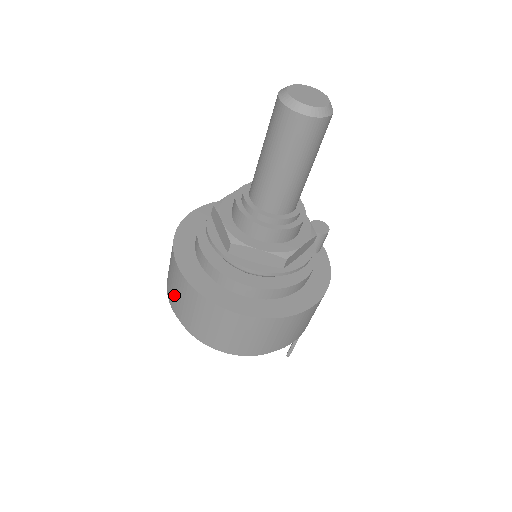
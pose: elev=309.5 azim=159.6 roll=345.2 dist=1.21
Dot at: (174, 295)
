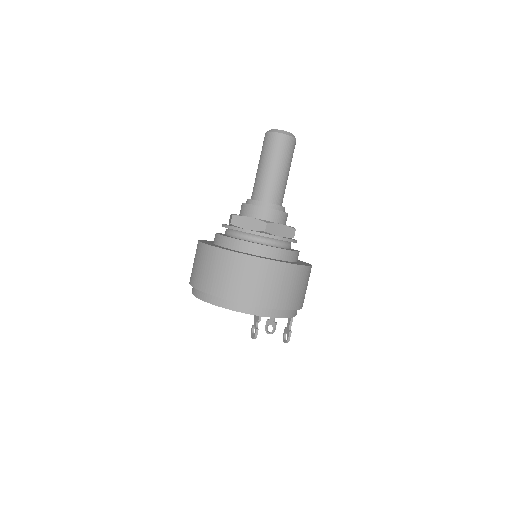
Dot at: (230, 283)
